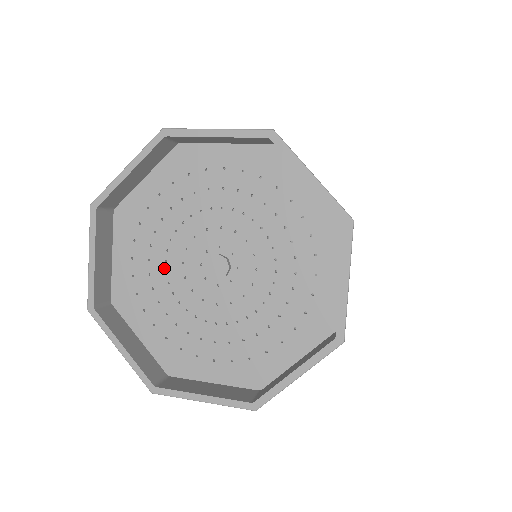
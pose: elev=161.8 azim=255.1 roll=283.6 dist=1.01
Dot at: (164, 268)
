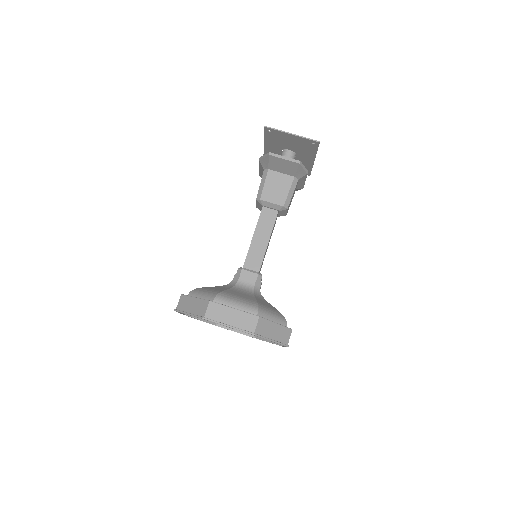
Dot at: occluded
